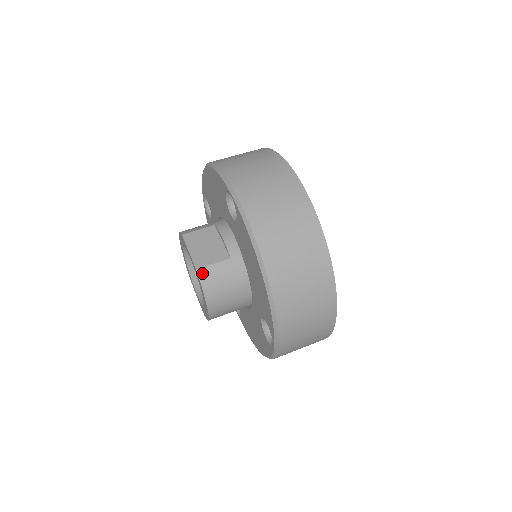
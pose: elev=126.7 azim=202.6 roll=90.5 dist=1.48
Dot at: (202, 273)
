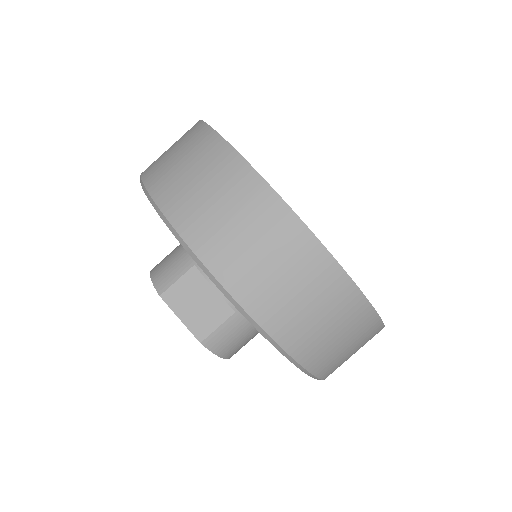
Dot at: (209, 343)
